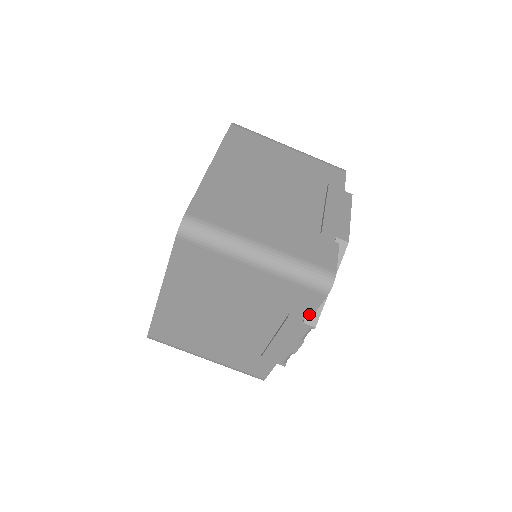
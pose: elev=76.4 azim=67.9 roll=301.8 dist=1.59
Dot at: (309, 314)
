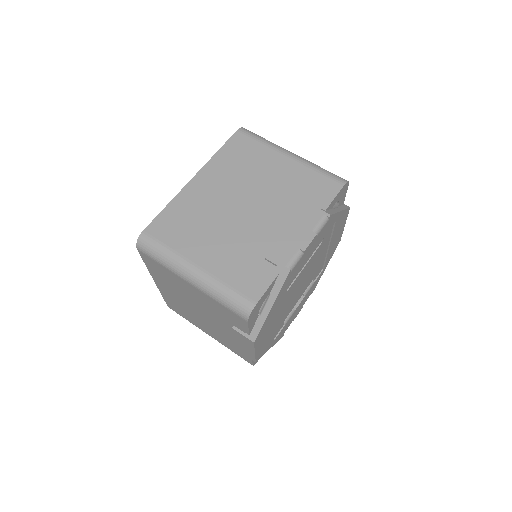
Dot at: (326, 204)
